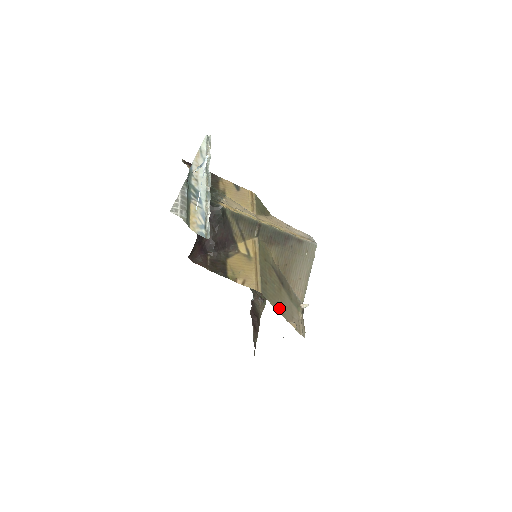
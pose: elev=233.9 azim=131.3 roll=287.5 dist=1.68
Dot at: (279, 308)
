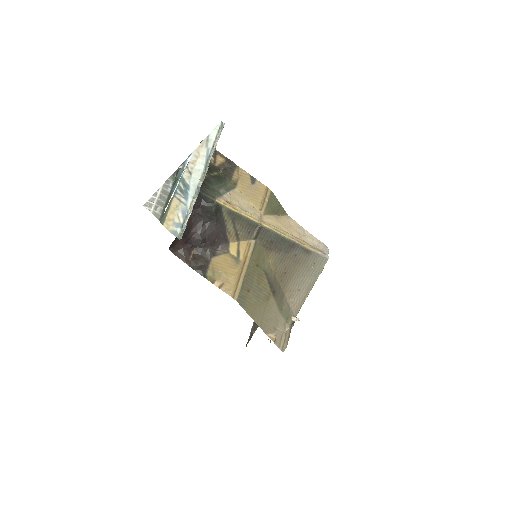
Dot at: (258, 318)
